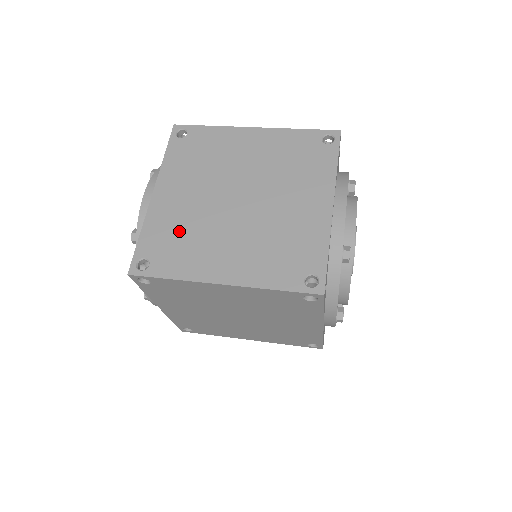
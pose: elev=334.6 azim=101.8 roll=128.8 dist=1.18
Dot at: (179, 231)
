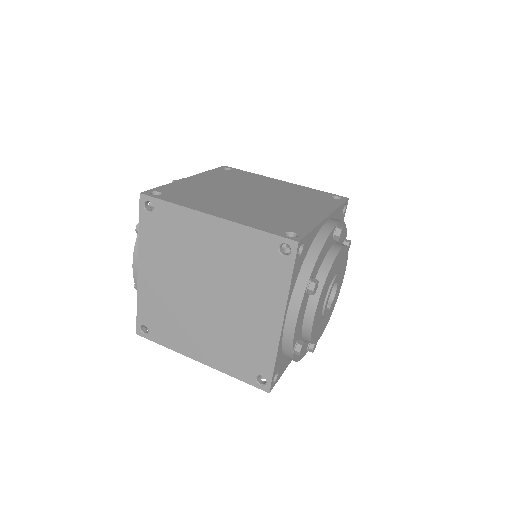
Dot at: (164, 311)
